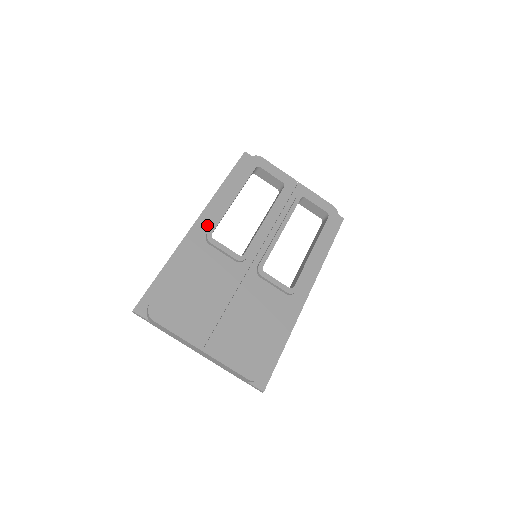
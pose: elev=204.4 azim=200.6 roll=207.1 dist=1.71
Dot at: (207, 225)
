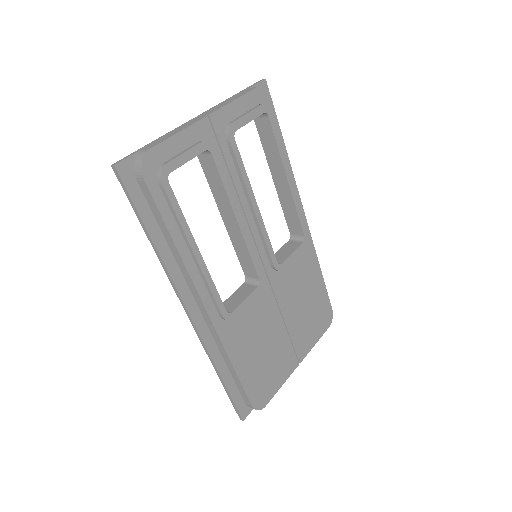
Dot at: (211, 311)
